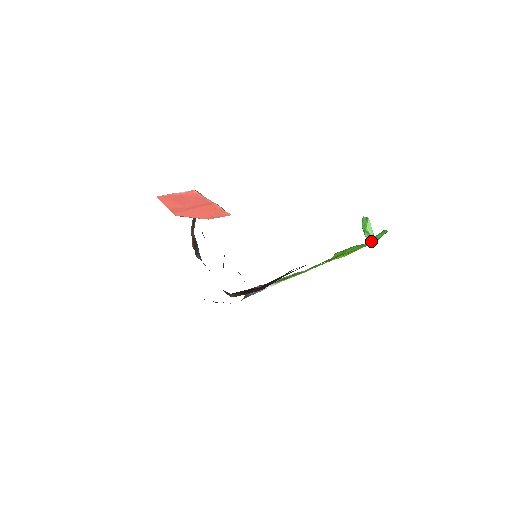
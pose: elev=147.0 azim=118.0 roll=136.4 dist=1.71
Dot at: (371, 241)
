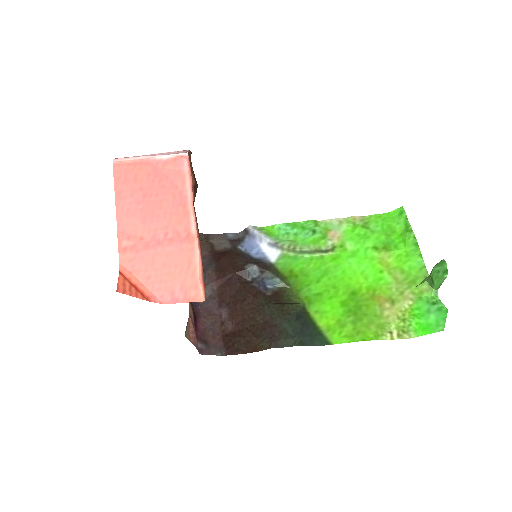
Dot at: (421, 306)
